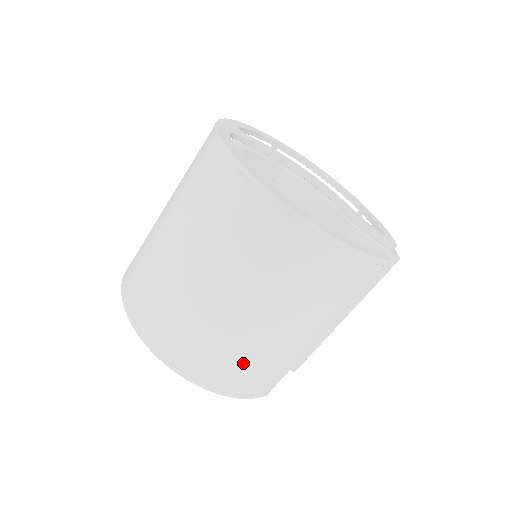
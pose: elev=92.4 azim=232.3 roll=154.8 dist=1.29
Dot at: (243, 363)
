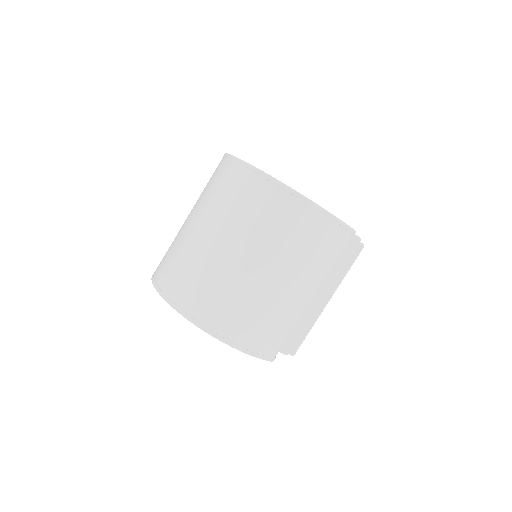
Dot at: (253, 315)
